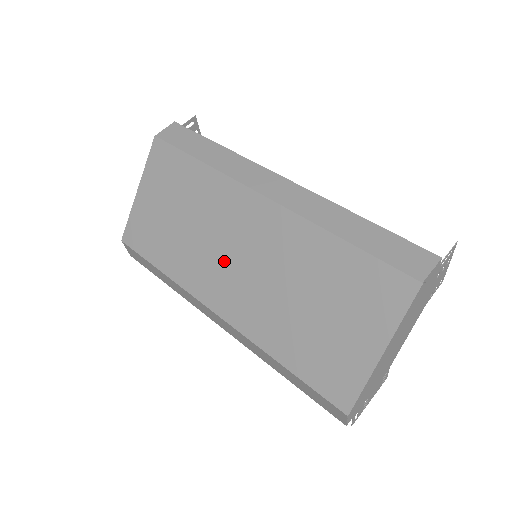
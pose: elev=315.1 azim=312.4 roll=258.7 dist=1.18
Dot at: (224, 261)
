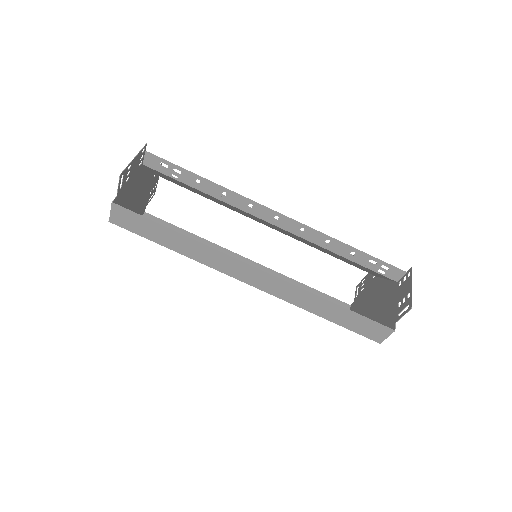
Dot at: occluded
